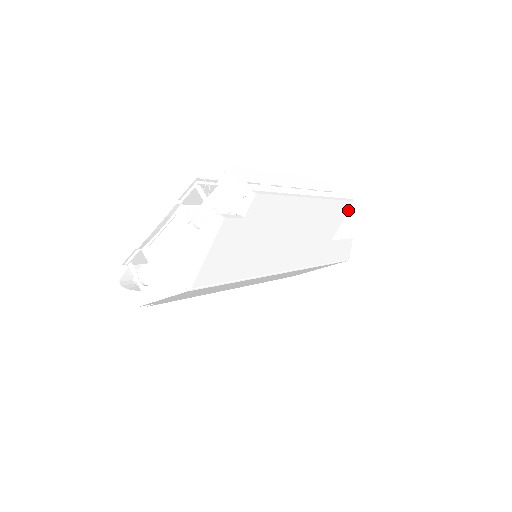
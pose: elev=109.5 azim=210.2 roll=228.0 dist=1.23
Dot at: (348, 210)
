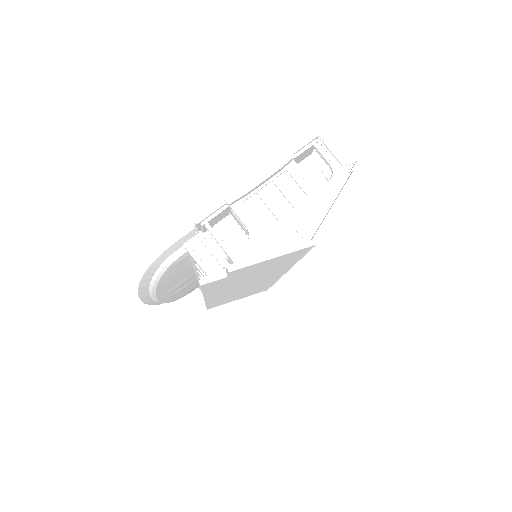
Dot at: occluded
